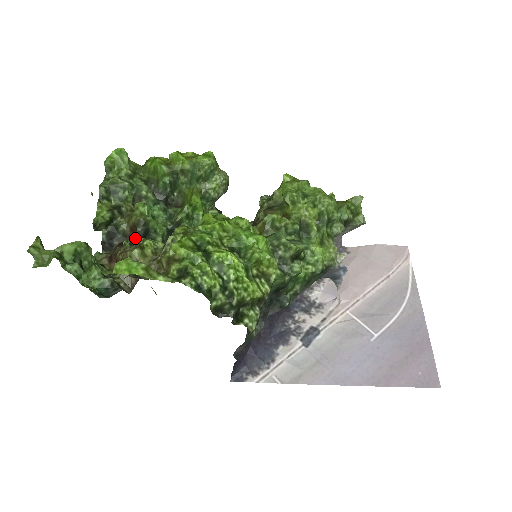
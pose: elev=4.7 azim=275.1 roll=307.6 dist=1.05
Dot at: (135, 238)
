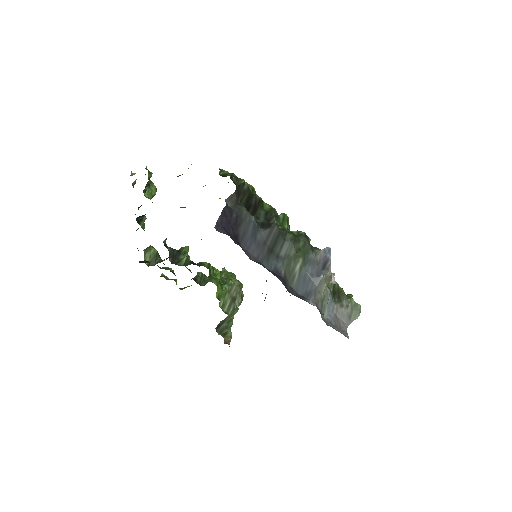
Dot at: (170, 248)
